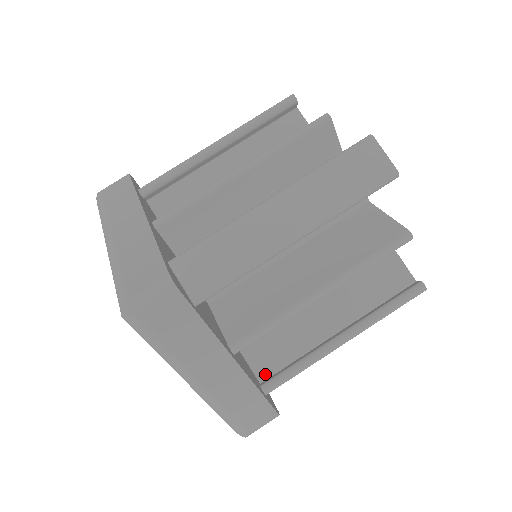
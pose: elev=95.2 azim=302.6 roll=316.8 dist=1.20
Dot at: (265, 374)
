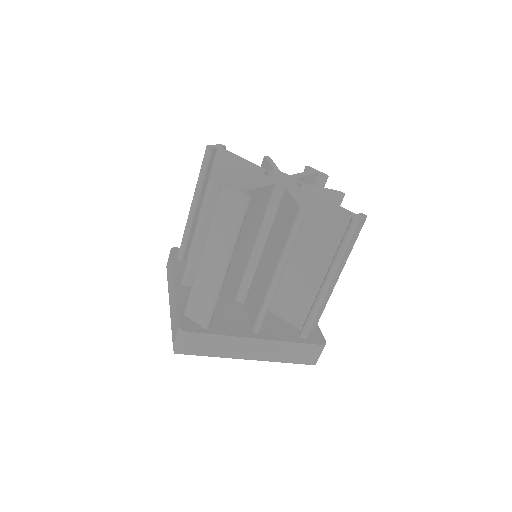
Dot at: (301, 325)
